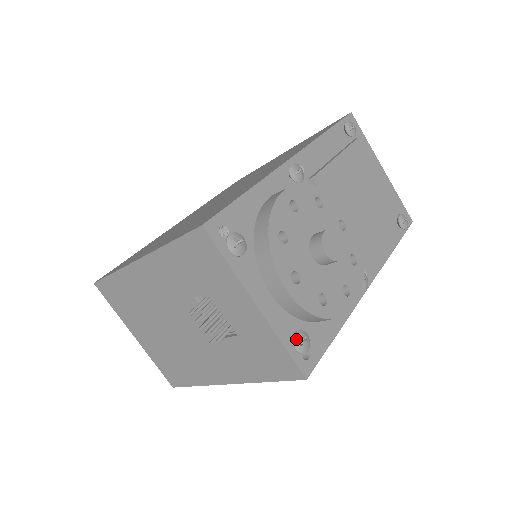
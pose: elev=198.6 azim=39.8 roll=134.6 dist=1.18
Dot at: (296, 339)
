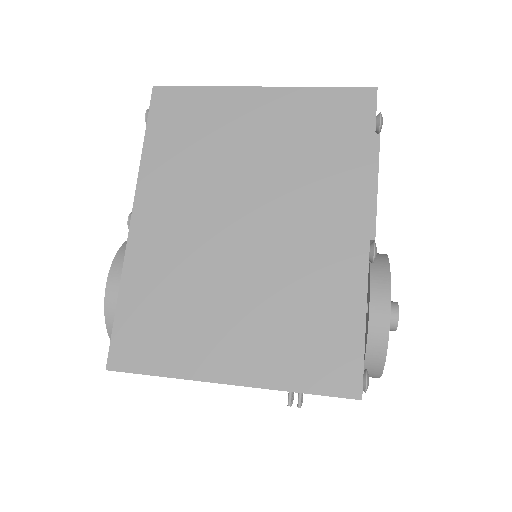
Dot at: occluded
